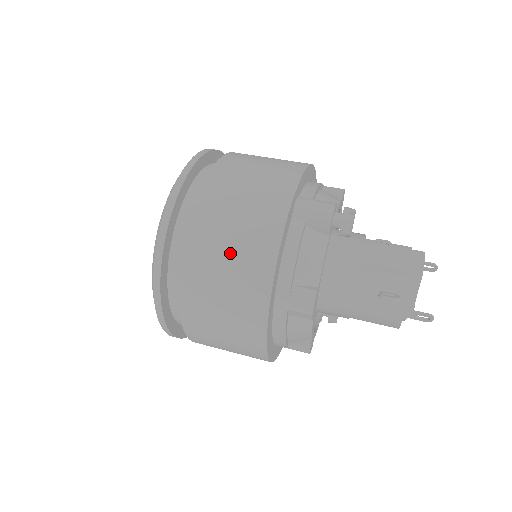
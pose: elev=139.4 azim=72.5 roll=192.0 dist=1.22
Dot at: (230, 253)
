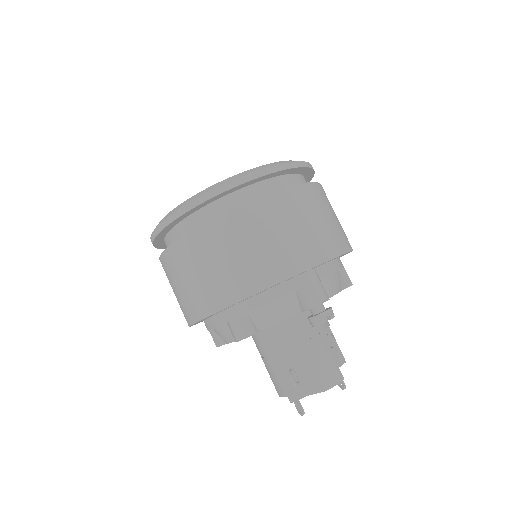
Dot at: (233, 257)
